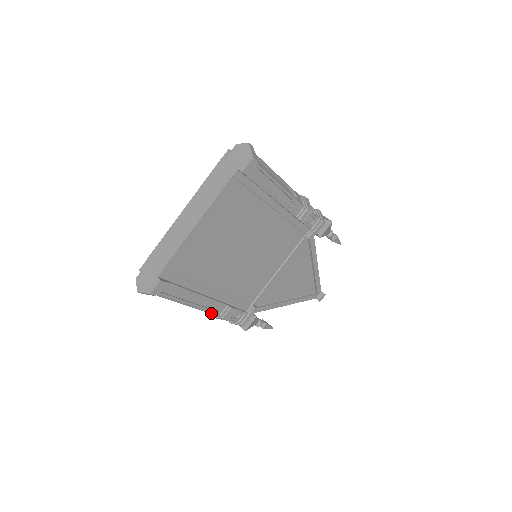
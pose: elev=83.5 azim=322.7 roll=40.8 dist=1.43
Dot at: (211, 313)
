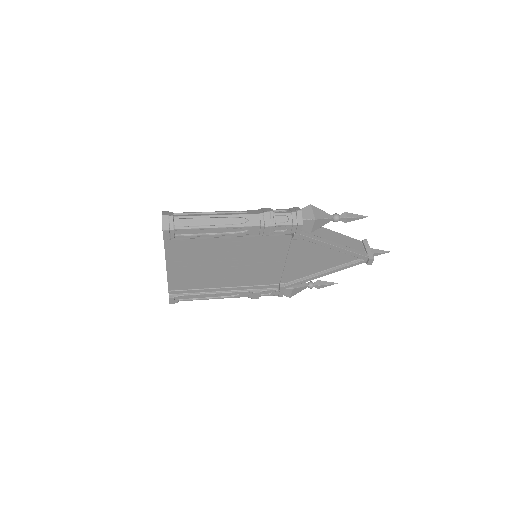
Dot at: occluded
